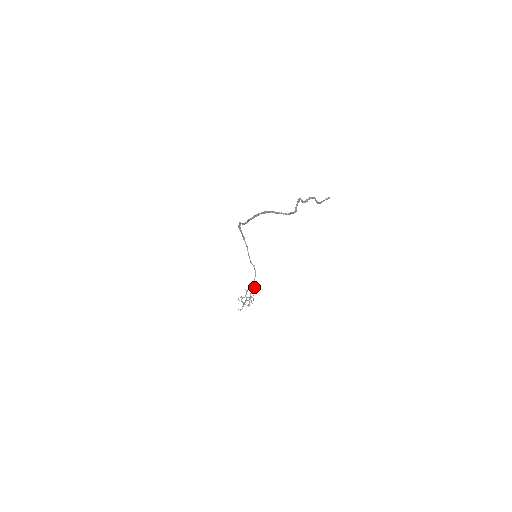
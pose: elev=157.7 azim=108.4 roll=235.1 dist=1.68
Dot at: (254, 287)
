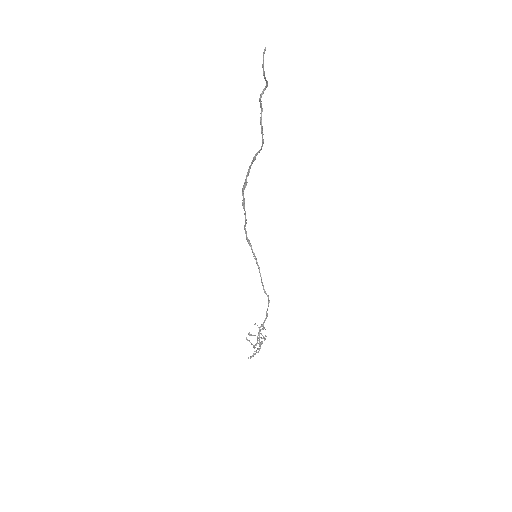
Dot at: (265, 319)
